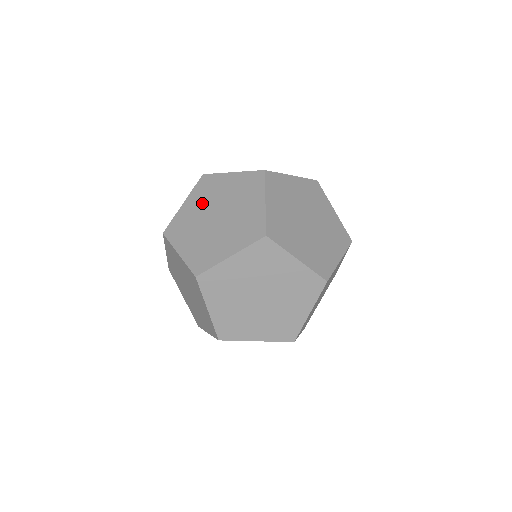
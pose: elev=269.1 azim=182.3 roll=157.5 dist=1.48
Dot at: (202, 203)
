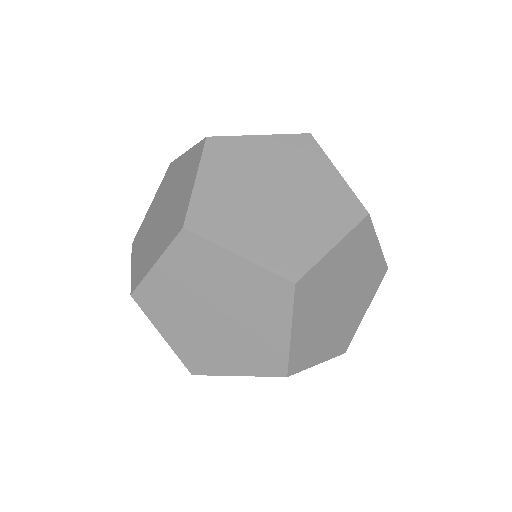
Dot at: (145, 238)
